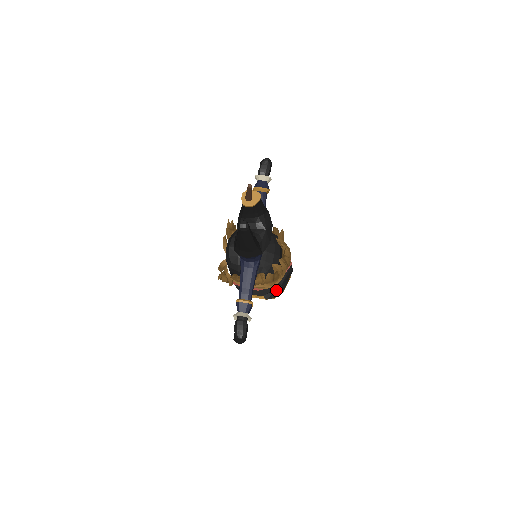
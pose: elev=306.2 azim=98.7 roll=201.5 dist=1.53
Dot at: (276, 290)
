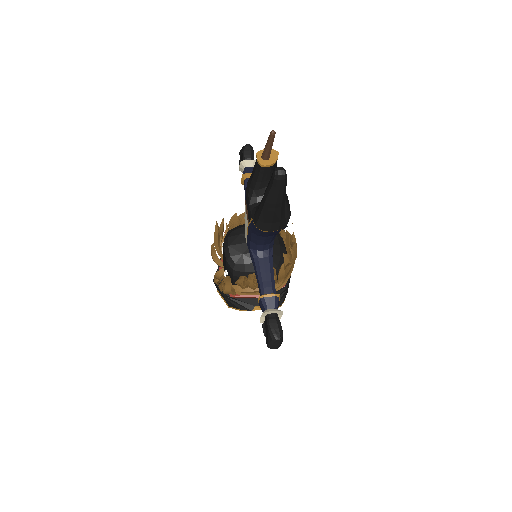
Dot at: (281, 296)
